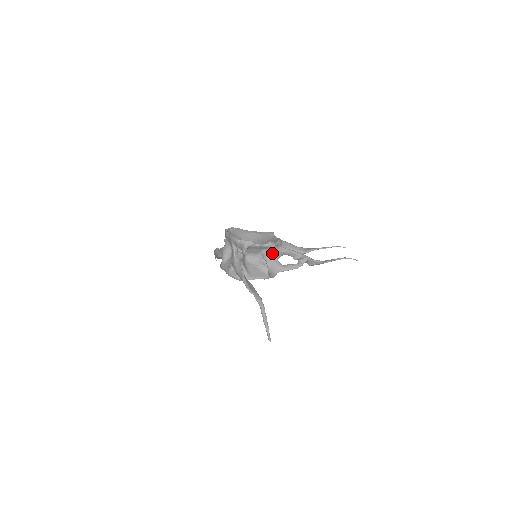
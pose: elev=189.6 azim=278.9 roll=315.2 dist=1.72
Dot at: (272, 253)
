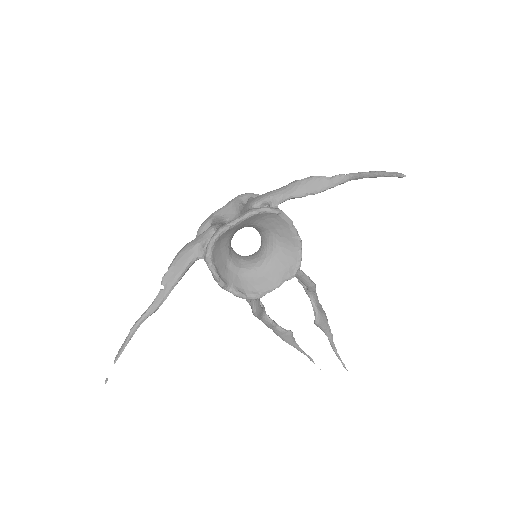
Dot at: occluded
